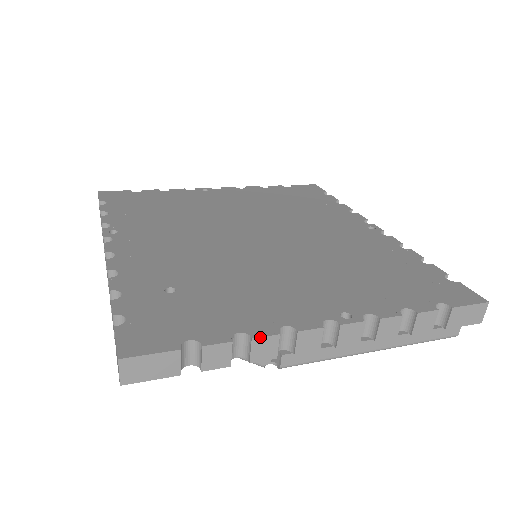
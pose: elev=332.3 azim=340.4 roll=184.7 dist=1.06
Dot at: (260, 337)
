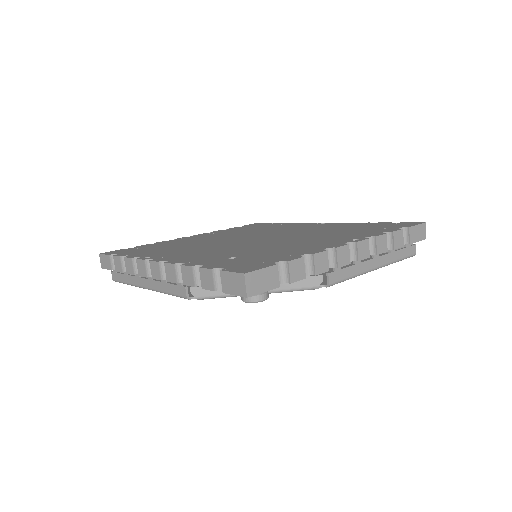
Dot at: (317, 253)
